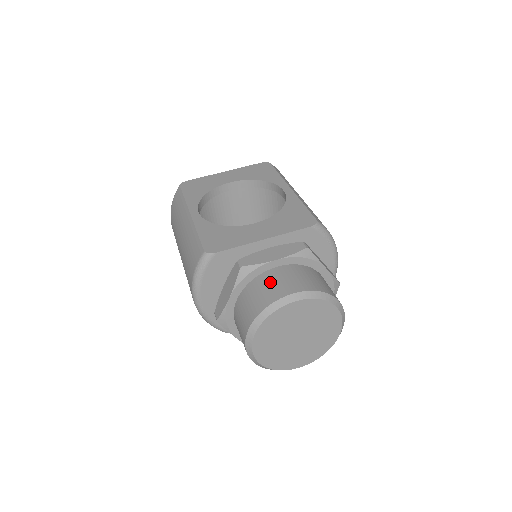
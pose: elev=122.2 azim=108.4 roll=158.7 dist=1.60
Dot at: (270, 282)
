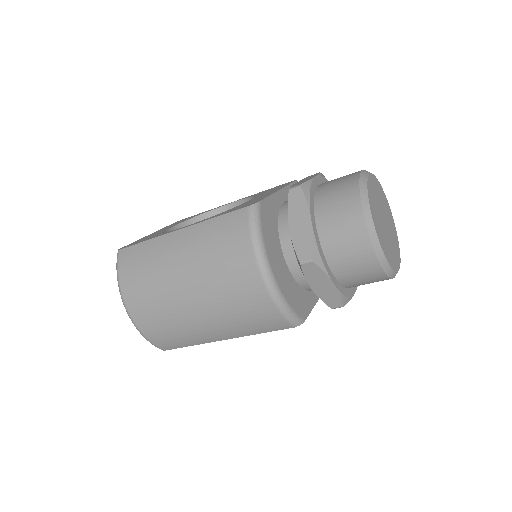
Dot at: (333, 183)
